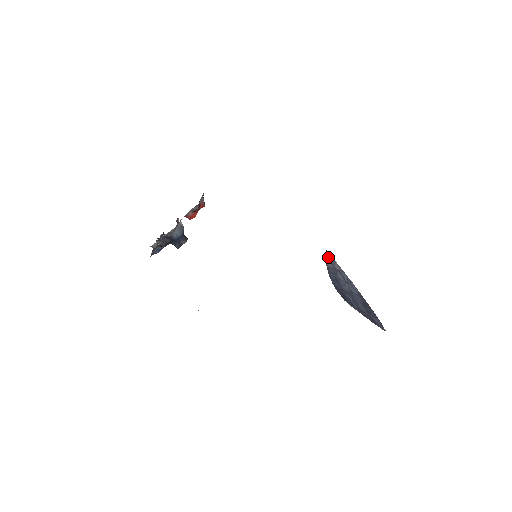
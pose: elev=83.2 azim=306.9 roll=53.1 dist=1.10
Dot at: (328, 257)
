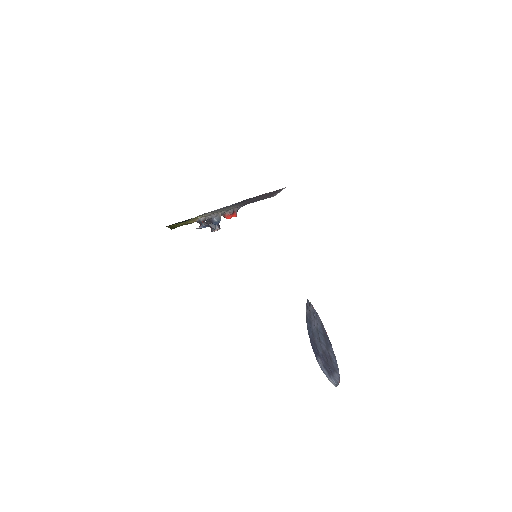
Dot at: (308, 304)
